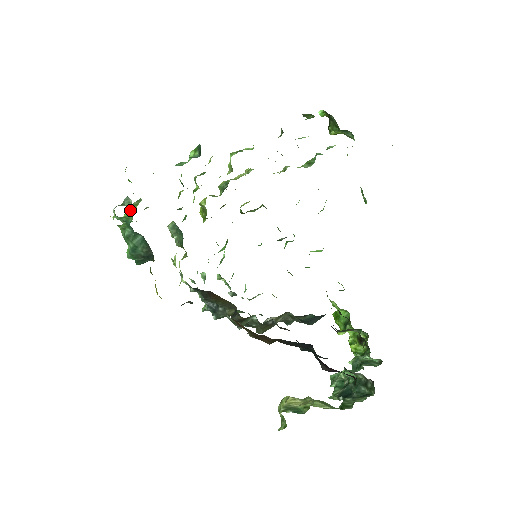
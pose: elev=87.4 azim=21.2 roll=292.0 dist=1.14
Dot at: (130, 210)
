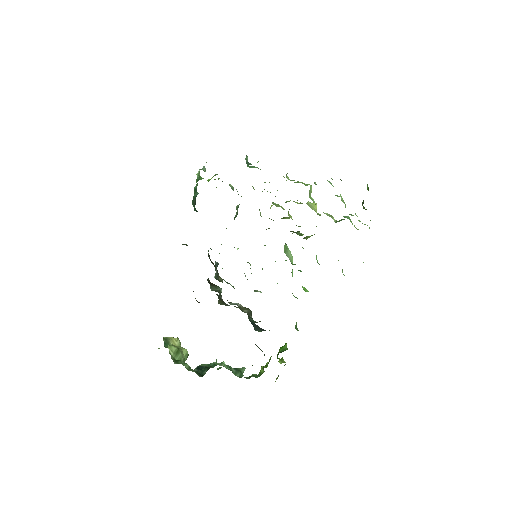
Dot at: occluded
